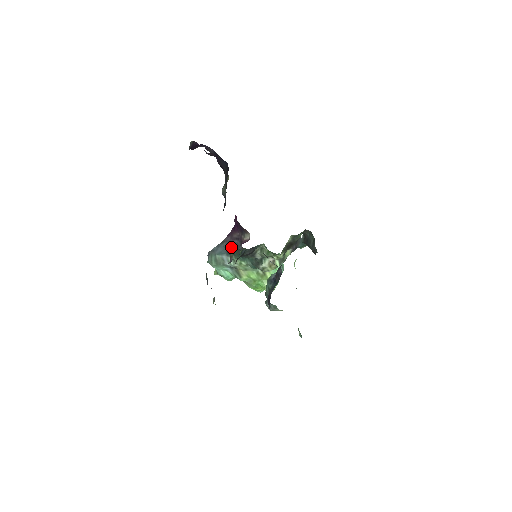
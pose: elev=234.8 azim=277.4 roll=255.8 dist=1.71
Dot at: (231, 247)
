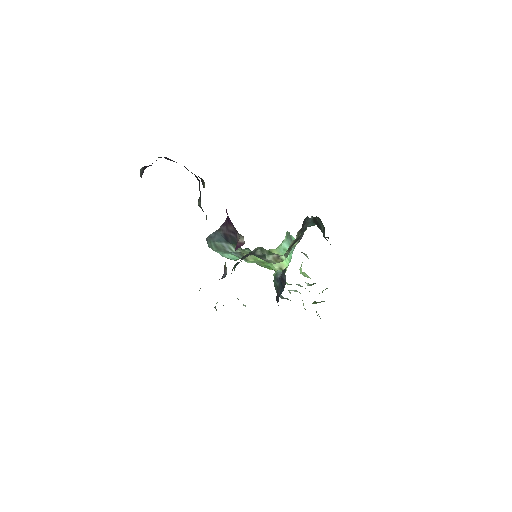
Dot at: (229, 238)
